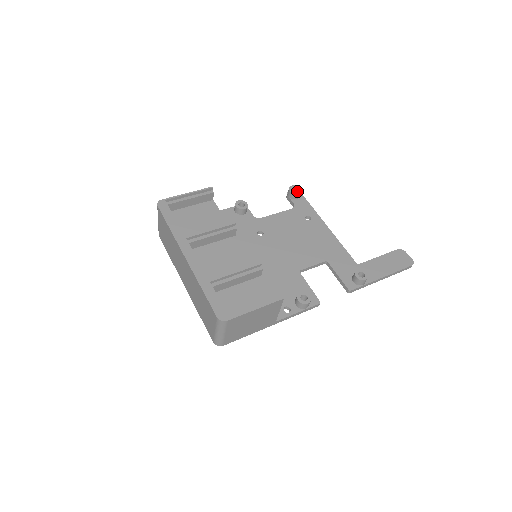
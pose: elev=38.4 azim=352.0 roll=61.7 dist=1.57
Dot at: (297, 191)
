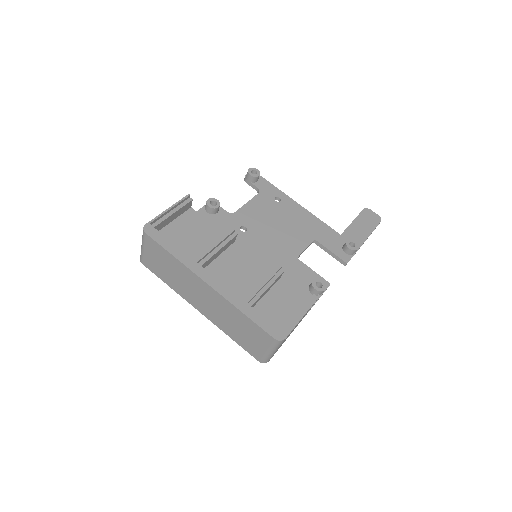
Dot at: (257, 173)
